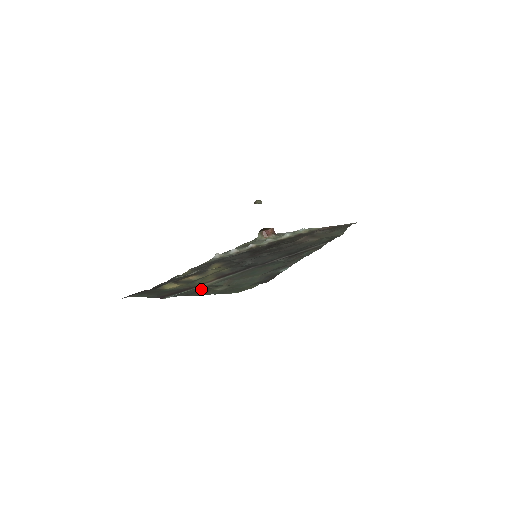
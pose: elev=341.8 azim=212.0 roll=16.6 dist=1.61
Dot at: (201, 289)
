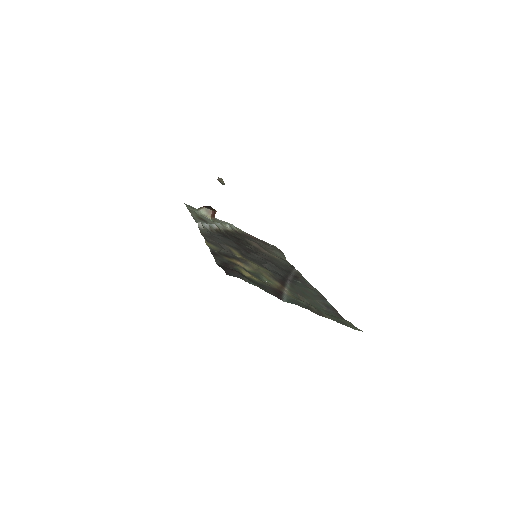
Dot at: (308, 304)
